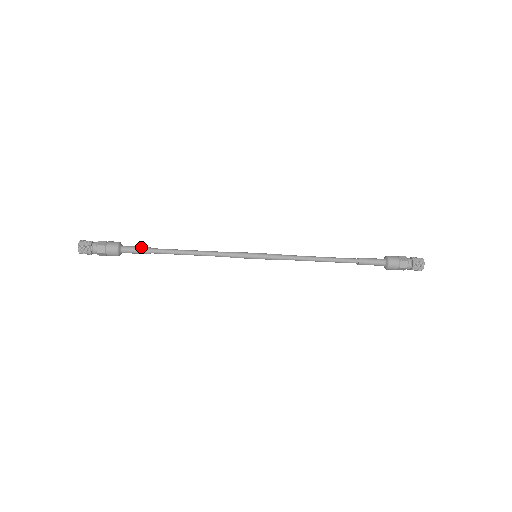
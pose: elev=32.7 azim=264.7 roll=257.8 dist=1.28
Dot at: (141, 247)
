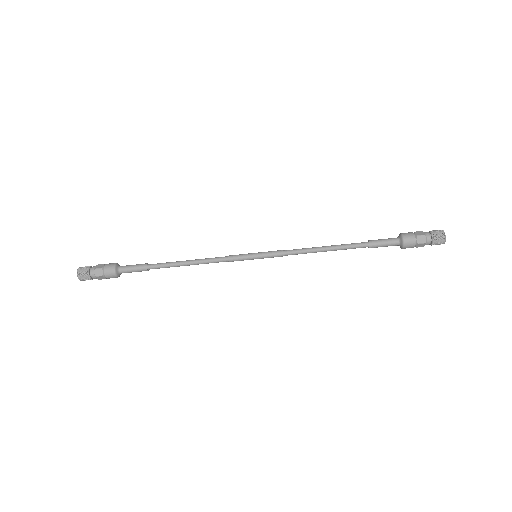
Dot at: (139, 264)
